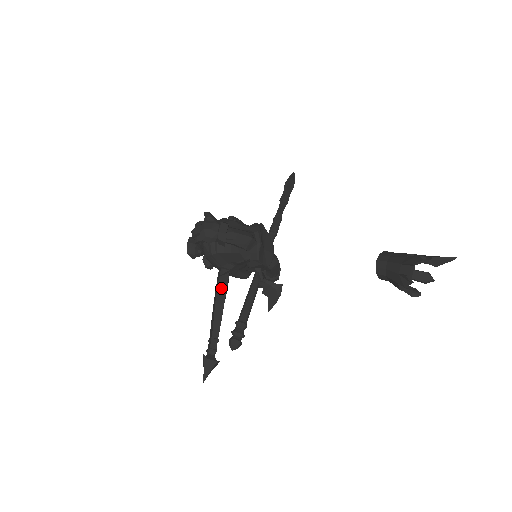
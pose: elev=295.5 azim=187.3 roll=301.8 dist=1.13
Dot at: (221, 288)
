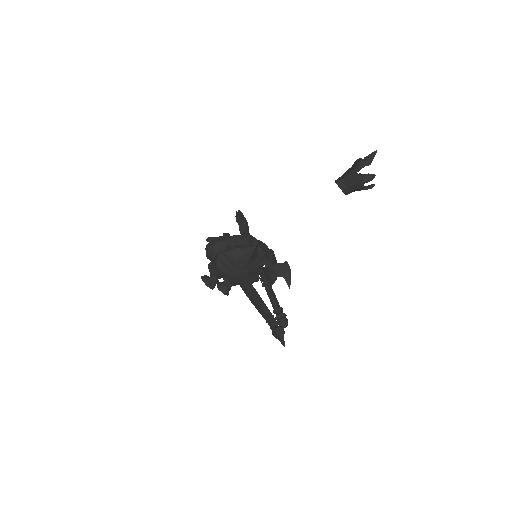
Dot at: (249, 287)
